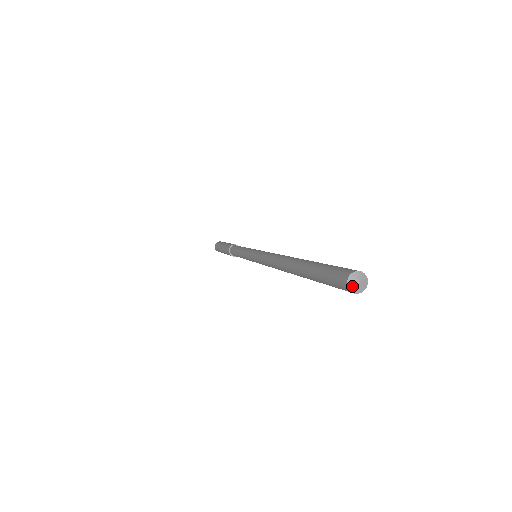
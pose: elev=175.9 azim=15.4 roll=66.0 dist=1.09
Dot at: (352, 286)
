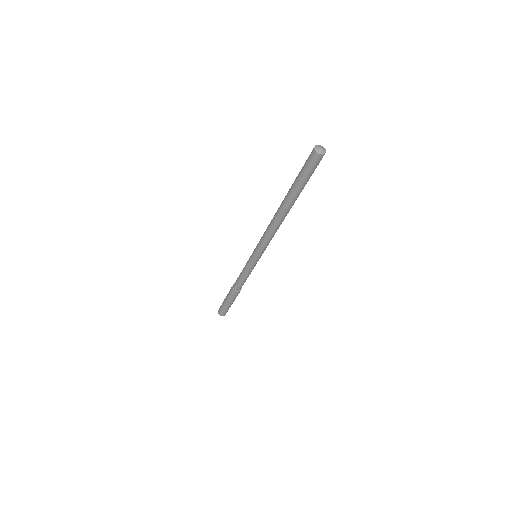
Dot at: (317, 150)
